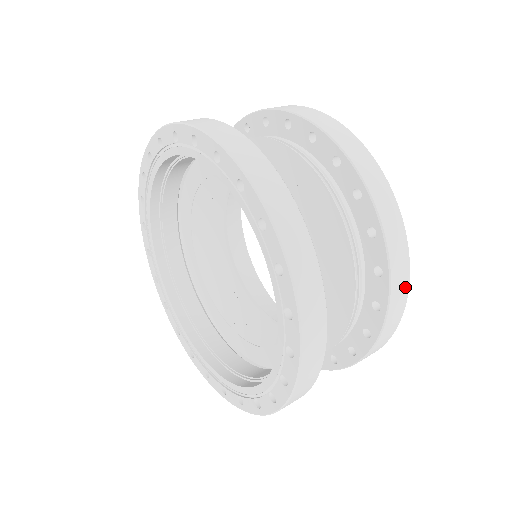
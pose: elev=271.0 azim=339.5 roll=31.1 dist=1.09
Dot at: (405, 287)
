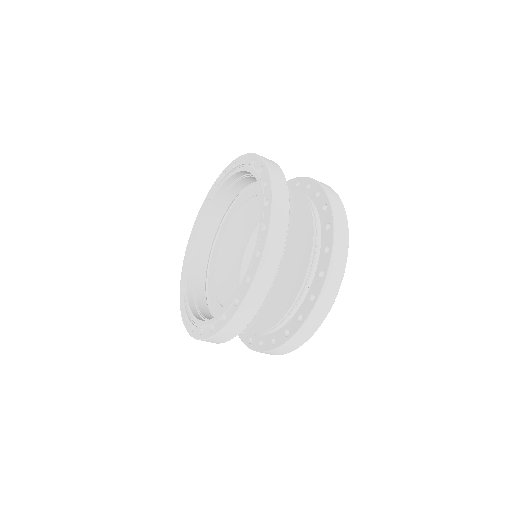
Dot at: (342, 266)
